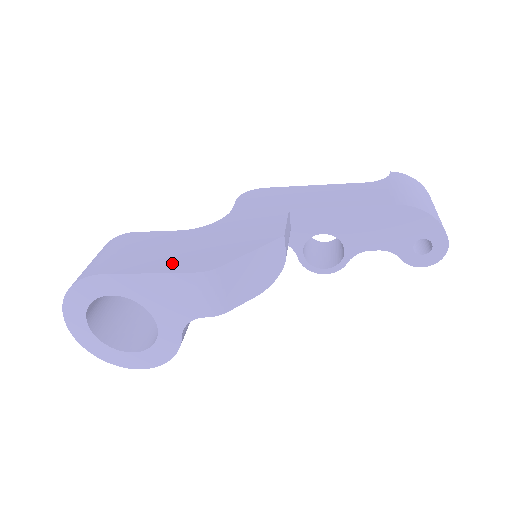
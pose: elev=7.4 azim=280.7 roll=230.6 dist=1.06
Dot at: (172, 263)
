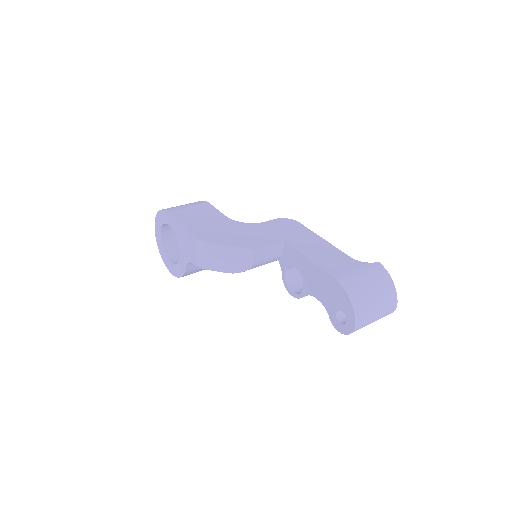
Dot at: (196, 227)
